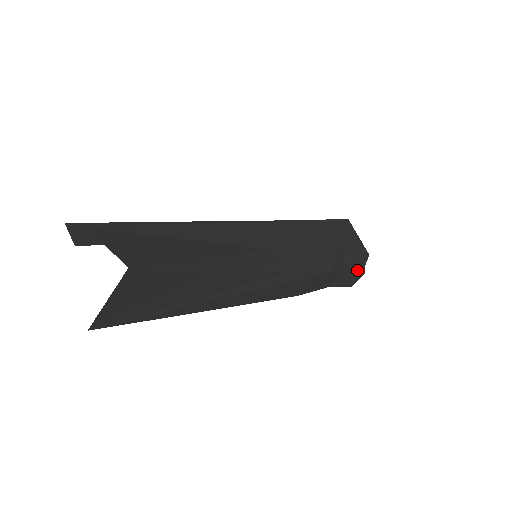
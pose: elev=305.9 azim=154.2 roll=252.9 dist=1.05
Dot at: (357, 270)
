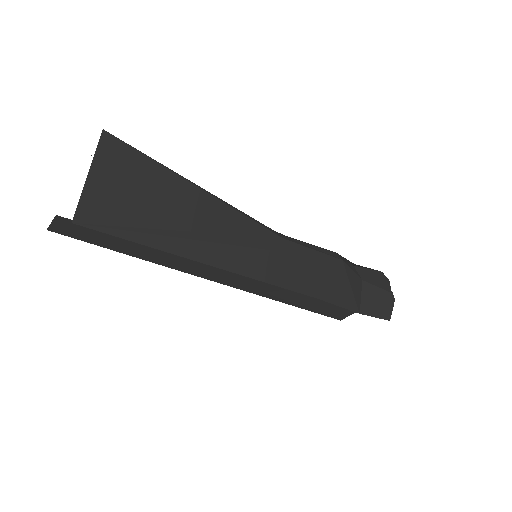
Dot at: (381, 290)
